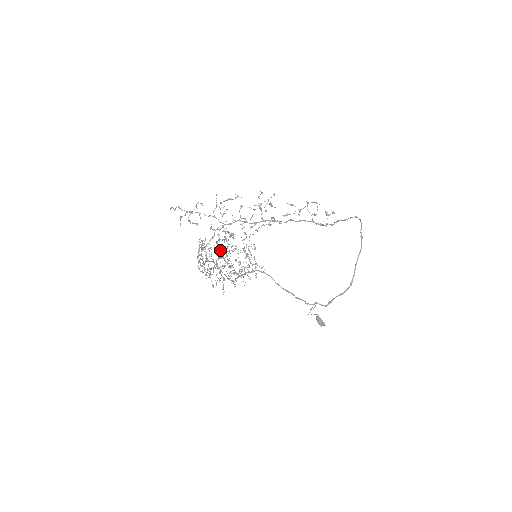
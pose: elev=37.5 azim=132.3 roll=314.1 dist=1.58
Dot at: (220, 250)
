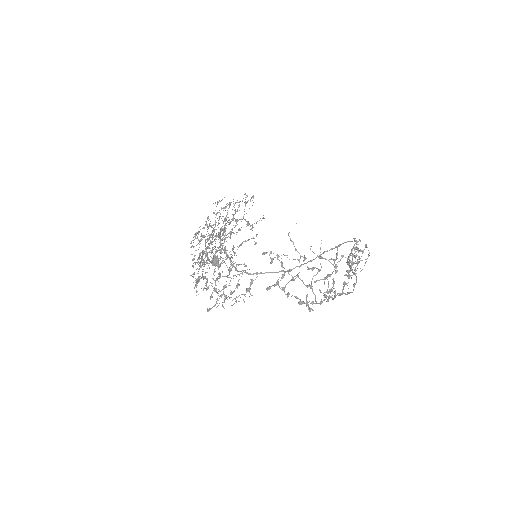
Dot at: occluded
